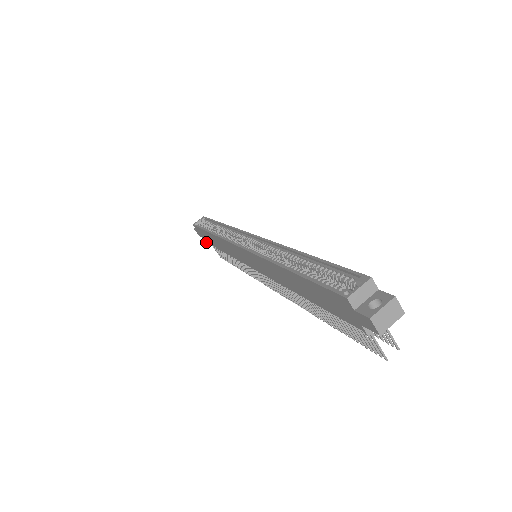
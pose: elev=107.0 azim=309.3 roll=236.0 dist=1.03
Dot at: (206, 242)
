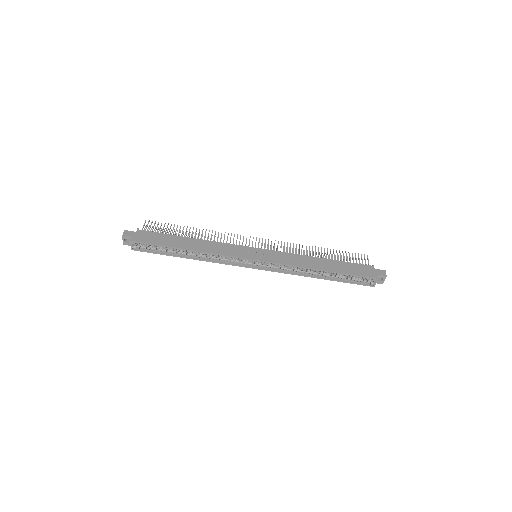
Dot at: occluded
